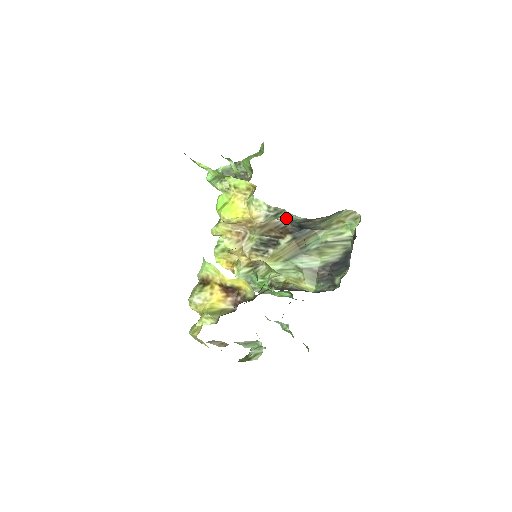
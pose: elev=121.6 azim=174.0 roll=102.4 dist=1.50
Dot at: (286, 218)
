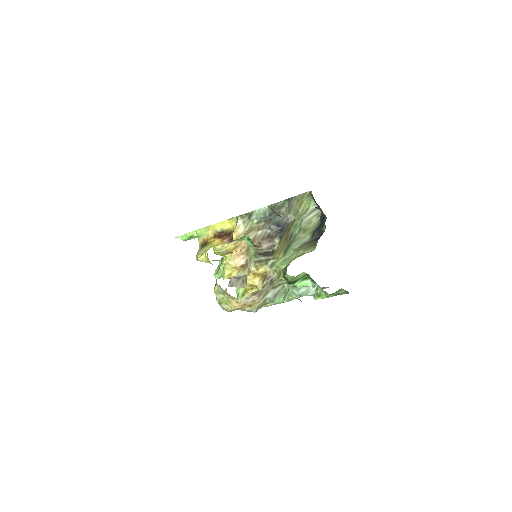
Dot at: (258, 217)
